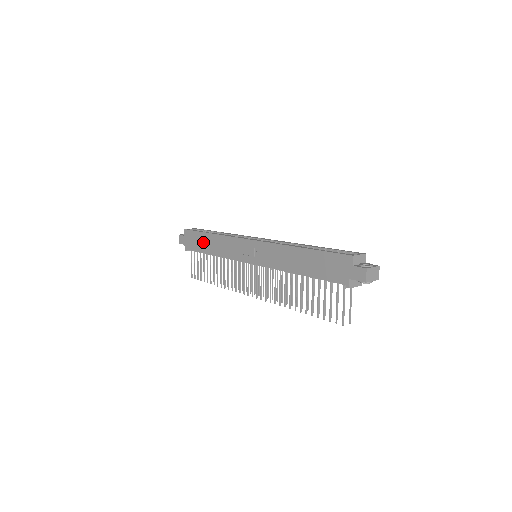
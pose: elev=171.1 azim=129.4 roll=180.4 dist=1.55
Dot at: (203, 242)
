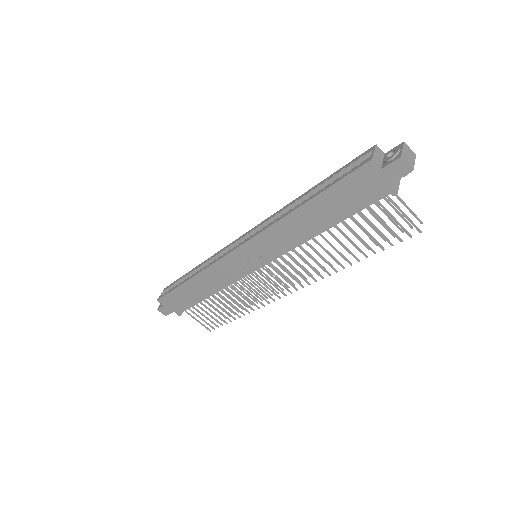
Dot at: (189, 294)
